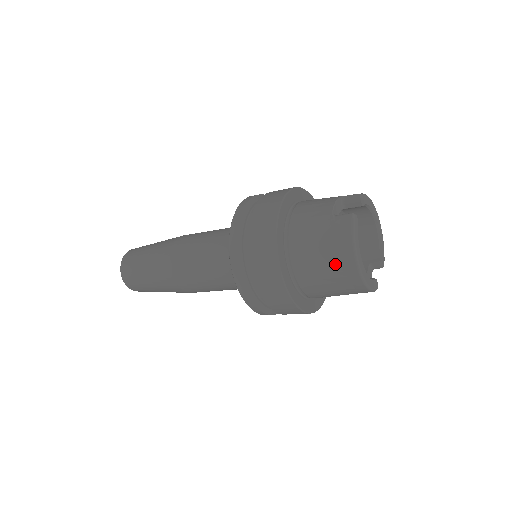
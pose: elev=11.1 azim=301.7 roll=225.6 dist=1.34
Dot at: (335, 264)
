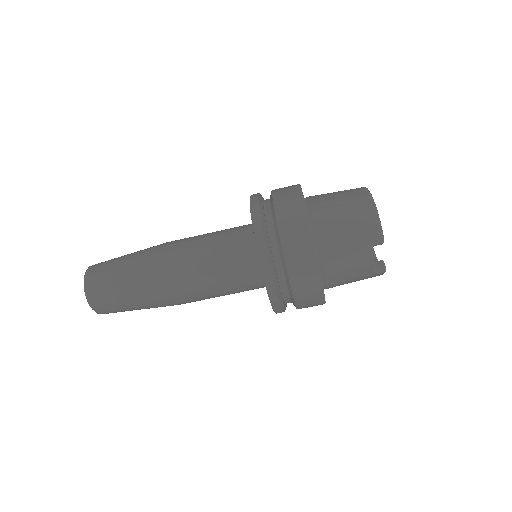
Dot at: (348, 193)
